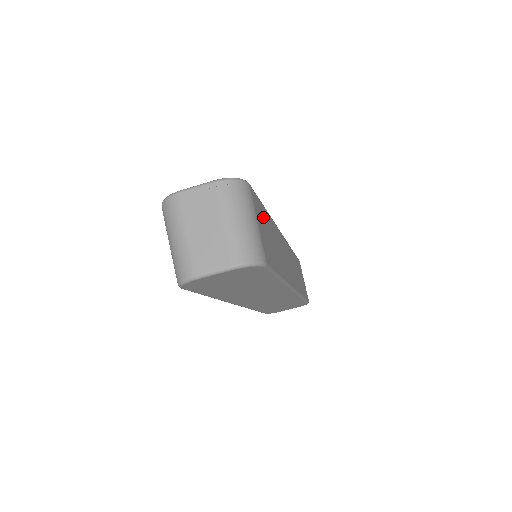
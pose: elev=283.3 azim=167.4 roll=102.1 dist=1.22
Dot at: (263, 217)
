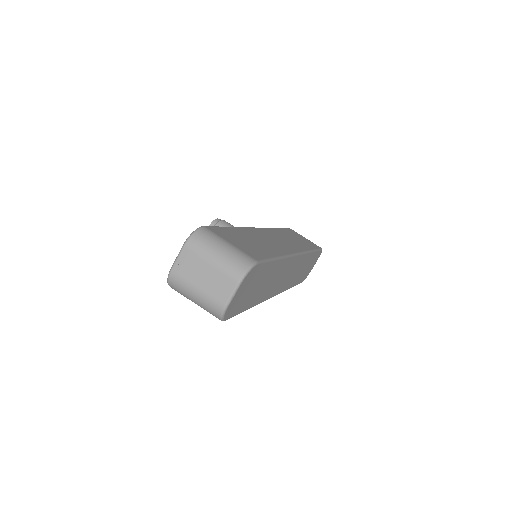
Dot at: (232, 235)
